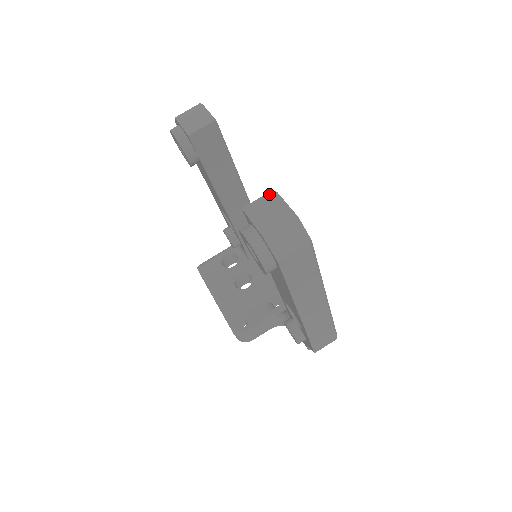
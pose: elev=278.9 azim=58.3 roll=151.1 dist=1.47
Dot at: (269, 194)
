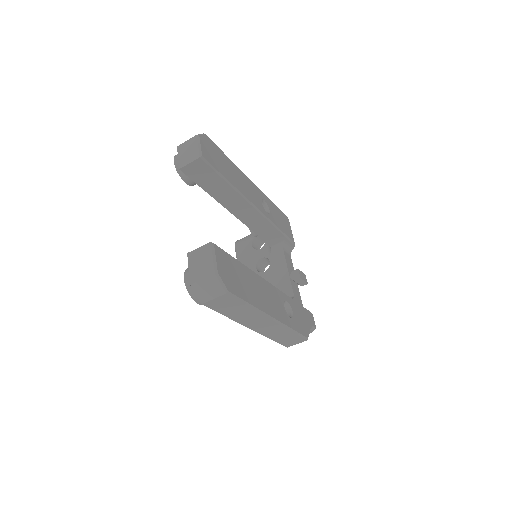
Dot at: (207, 245)
